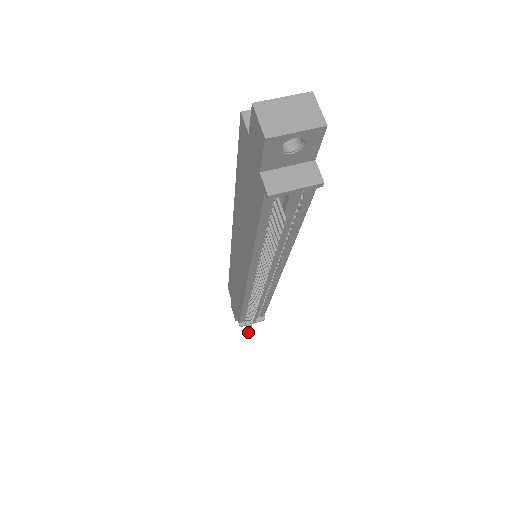
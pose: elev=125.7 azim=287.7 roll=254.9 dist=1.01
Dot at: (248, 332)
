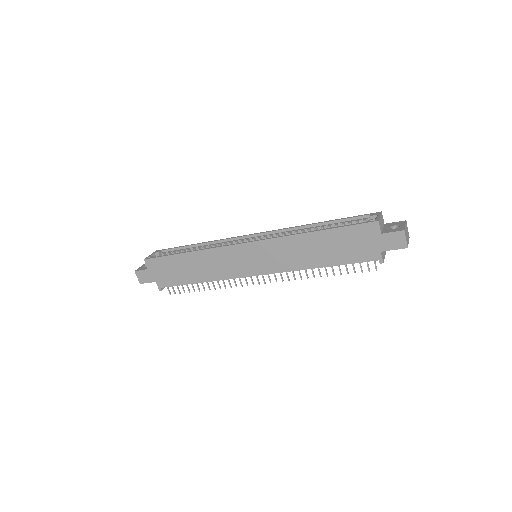
Dot at: (170, 294)
